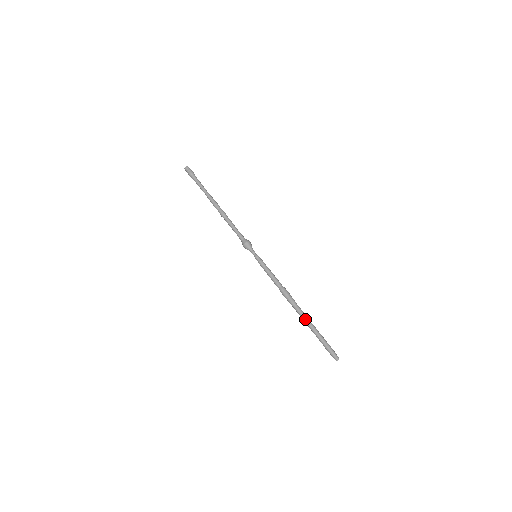
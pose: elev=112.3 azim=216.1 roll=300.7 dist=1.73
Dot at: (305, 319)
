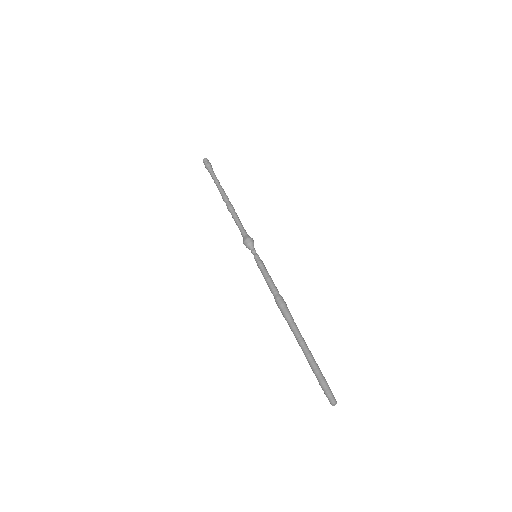
Dot at: (300, 339)
